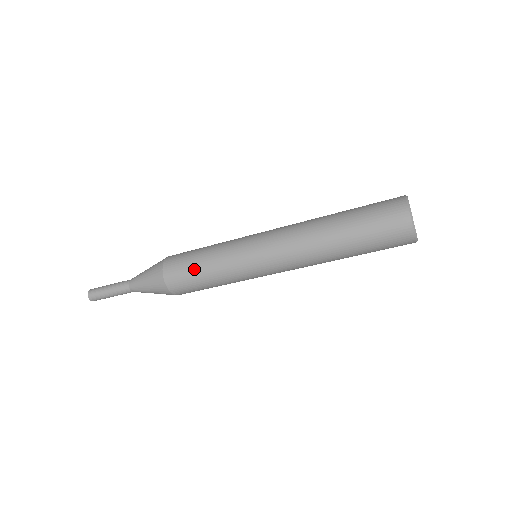
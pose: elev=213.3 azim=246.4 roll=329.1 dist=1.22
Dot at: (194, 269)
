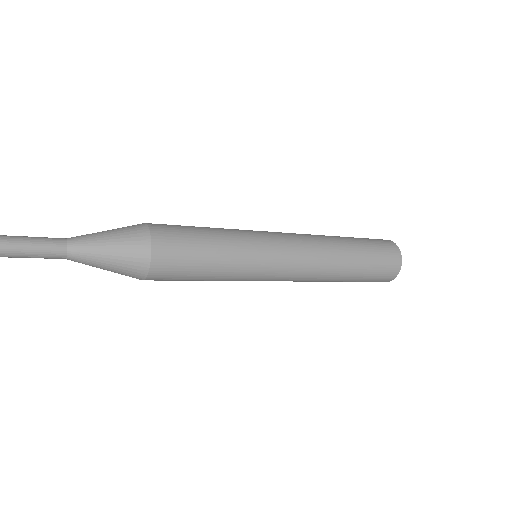
Dot at: (194, 278)
